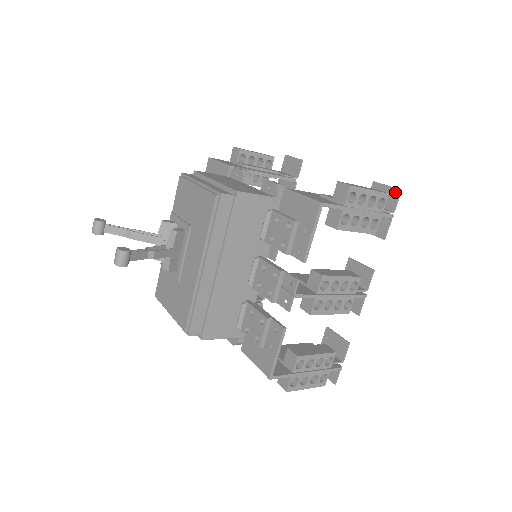
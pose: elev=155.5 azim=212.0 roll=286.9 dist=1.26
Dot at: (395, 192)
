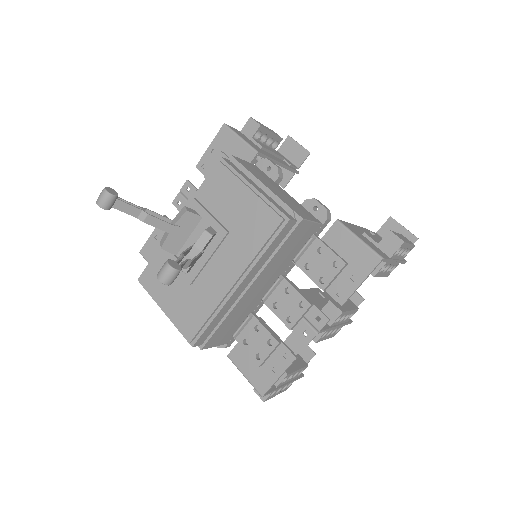
Dot at: (411, 238)
